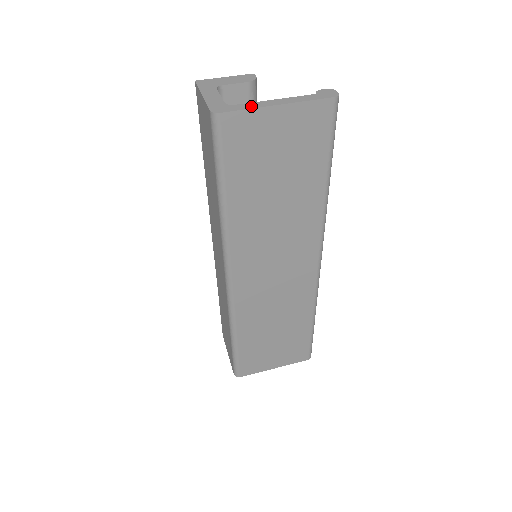
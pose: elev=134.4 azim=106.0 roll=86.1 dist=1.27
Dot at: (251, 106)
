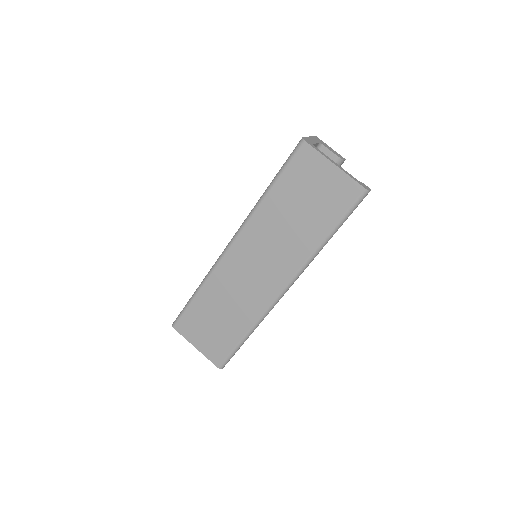
Dot at: (322, 153)
